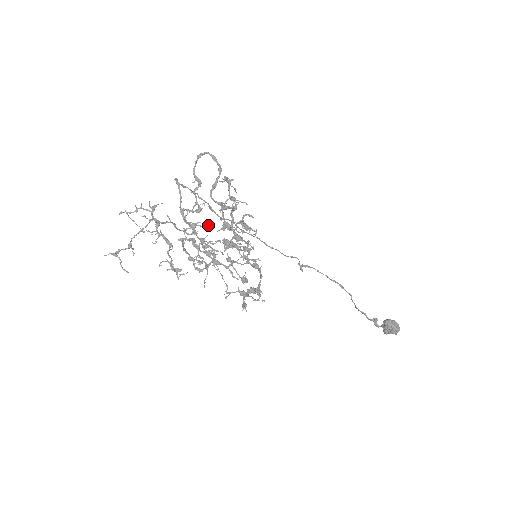
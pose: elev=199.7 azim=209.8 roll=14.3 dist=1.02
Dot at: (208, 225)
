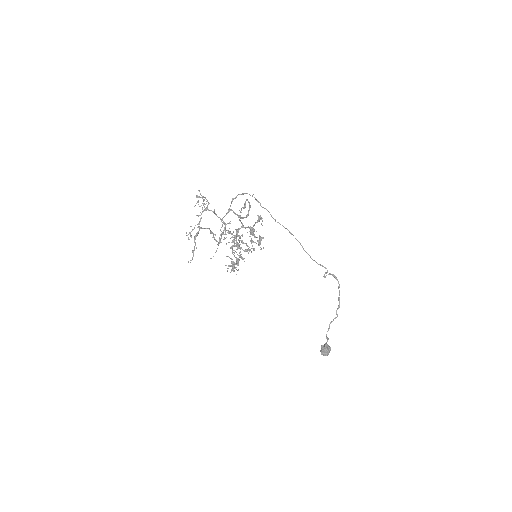
Dot at: (221, 231)
